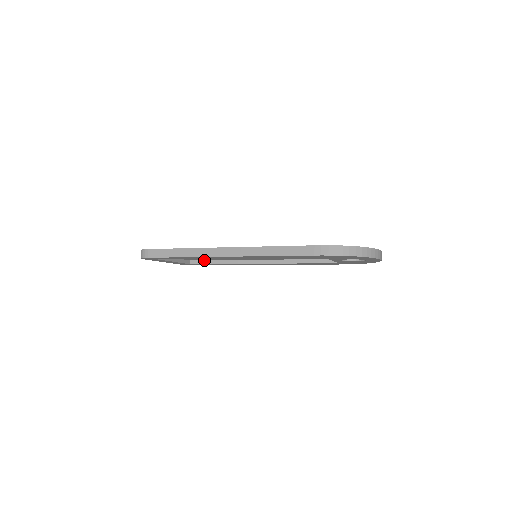
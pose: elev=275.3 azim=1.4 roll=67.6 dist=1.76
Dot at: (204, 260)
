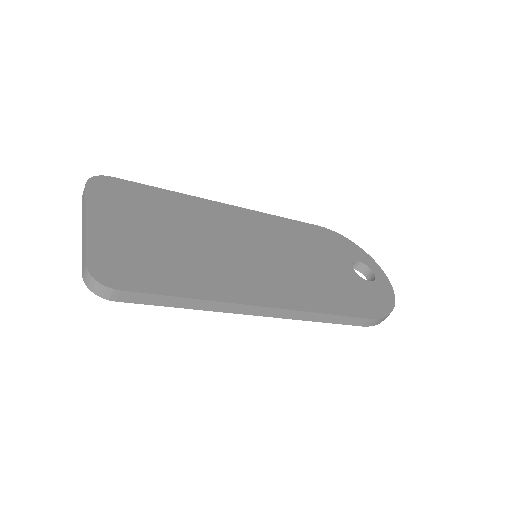
Dot at: occluded
